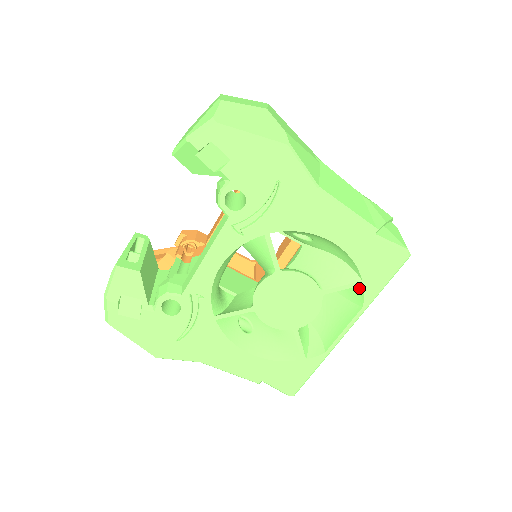
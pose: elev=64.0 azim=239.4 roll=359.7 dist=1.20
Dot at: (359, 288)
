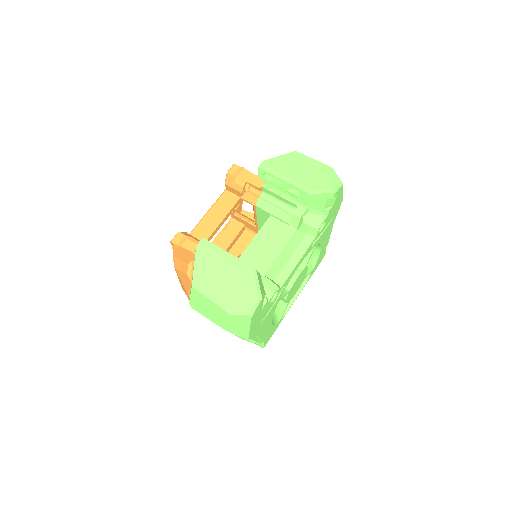
Dot at: occluded
